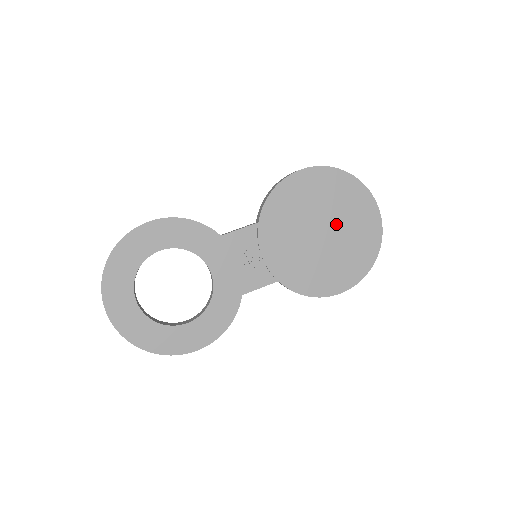
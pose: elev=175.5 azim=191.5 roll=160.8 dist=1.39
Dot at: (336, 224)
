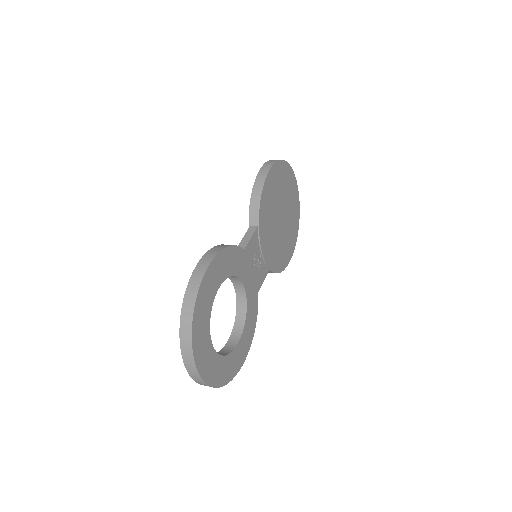
Dot at: (285, 207)
